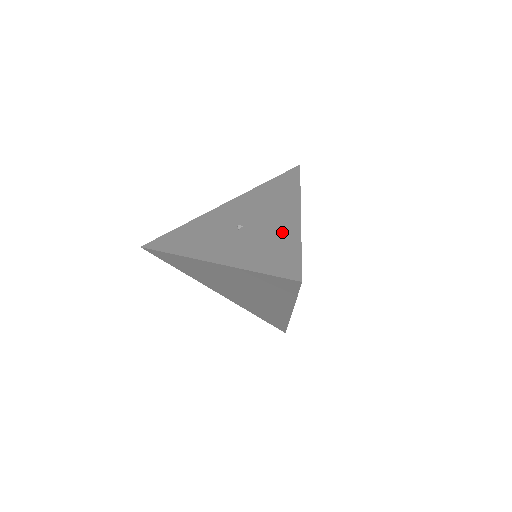
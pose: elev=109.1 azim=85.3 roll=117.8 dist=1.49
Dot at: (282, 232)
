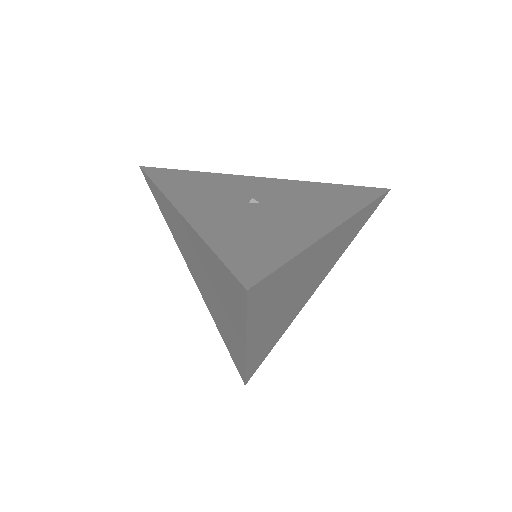
Dot at: (293, 229)
